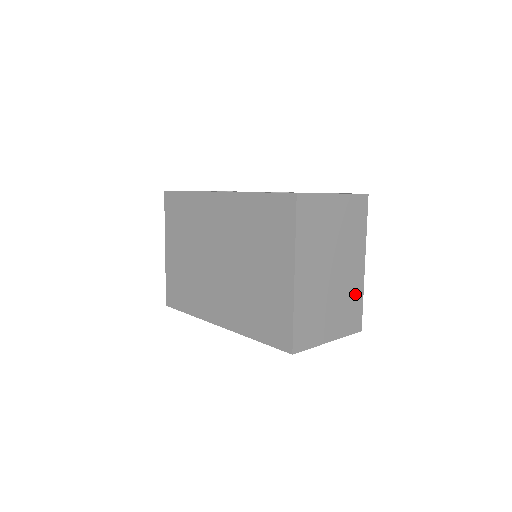
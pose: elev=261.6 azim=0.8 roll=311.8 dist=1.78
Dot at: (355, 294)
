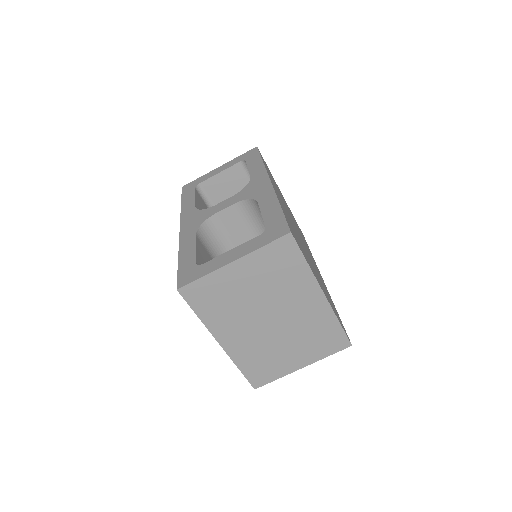
Dot at: (322, 323)
